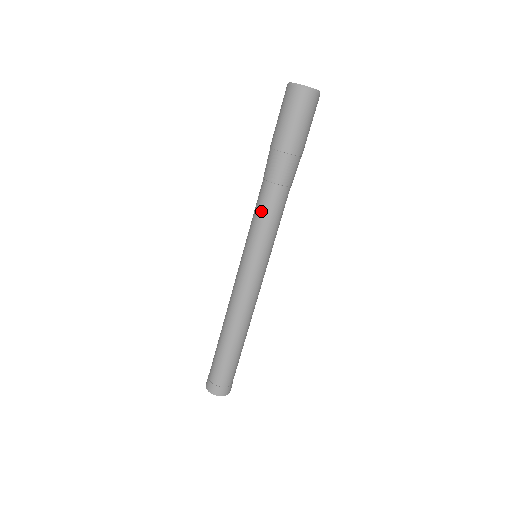
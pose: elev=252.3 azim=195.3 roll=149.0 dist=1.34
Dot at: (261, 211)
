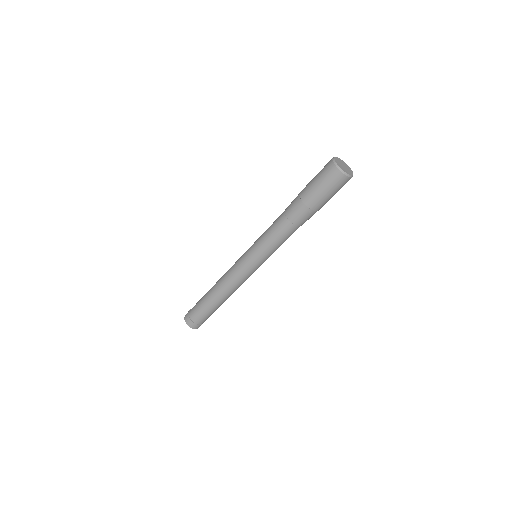
Dot at: (270, 228)
